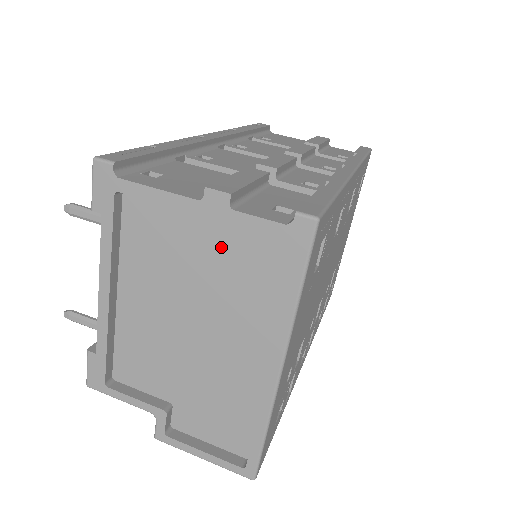
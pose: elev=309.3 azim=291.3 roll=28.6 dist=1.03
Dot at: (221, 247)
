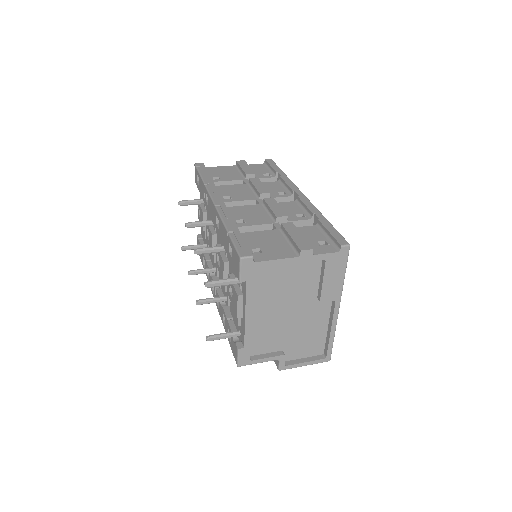
Dot at: (304, 271)
